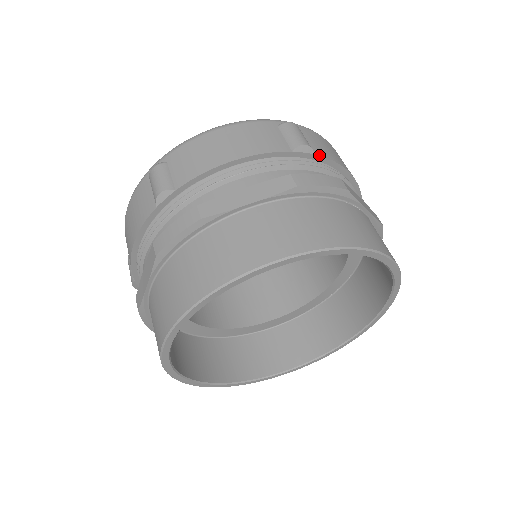
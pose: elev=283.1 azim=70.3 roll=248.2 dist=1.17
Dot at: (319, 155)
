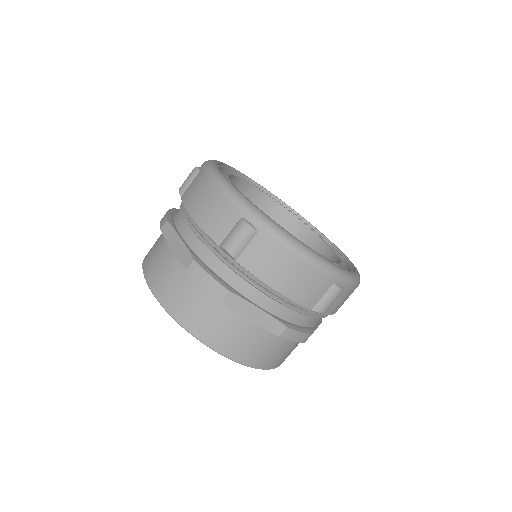
Dot at: (325, 314)
